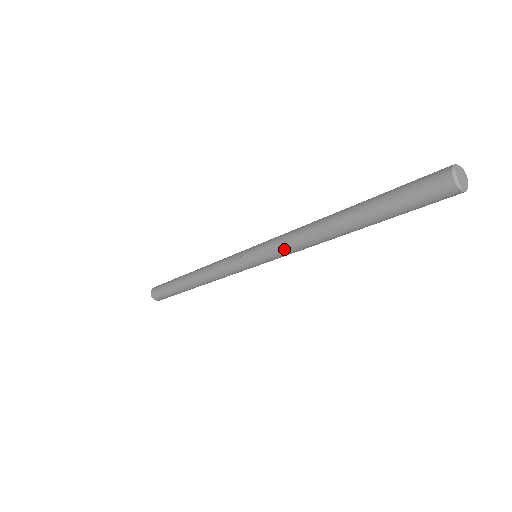
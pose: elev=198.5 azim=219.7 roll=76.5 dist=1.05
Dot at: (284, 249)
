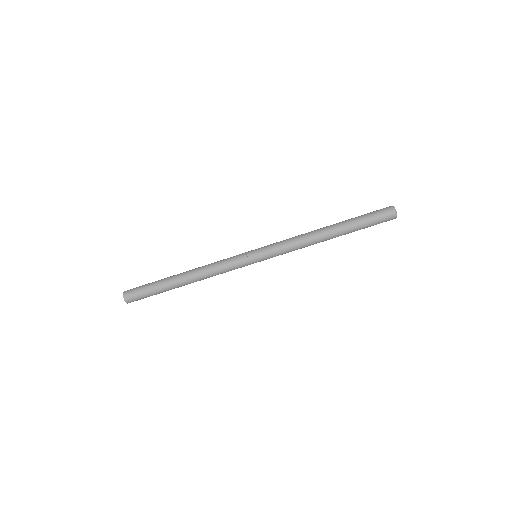
Dot at: (287, 247)
